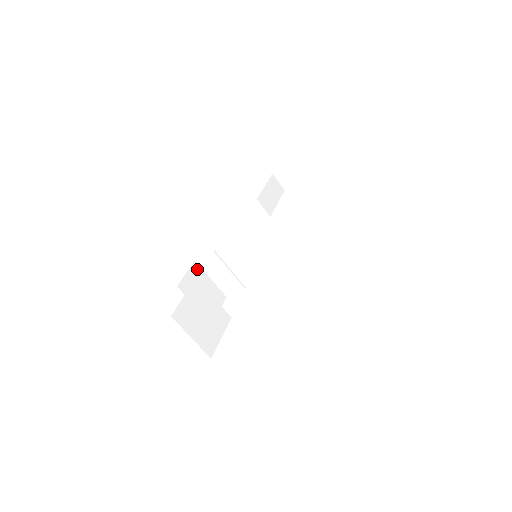
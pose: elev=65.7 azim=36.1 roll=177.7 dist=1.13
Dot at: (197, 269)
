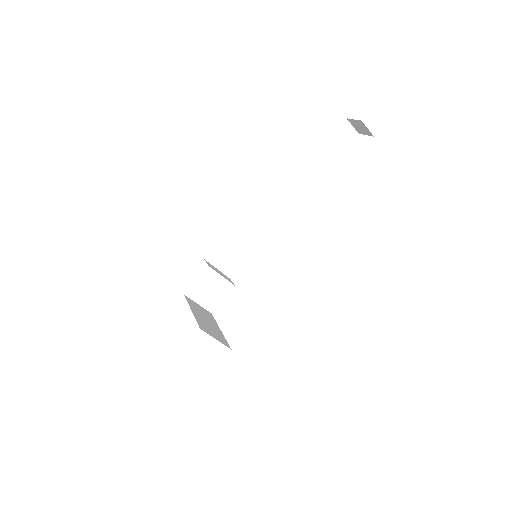
Dot at: (224, 242)
